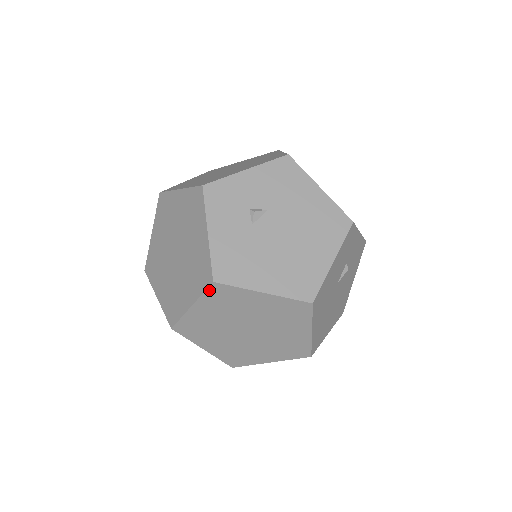
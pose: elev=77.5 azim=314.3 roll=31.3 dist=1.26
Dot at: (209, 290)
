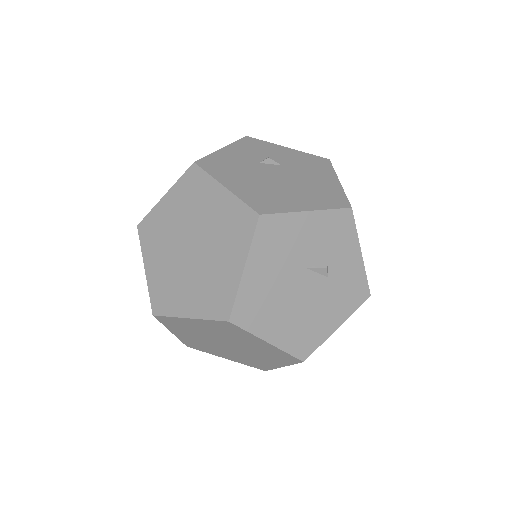
Dot at: (187, 173)
